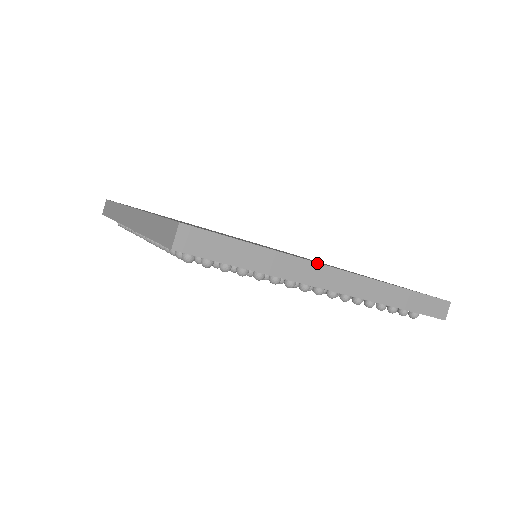
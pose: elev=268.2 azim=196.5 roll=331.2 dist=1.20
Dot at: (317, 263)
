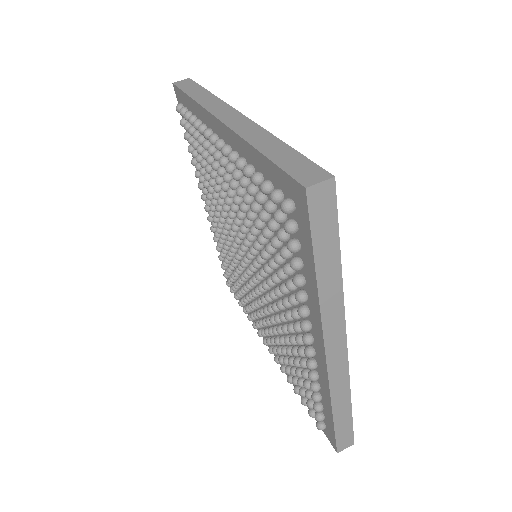
Dot at: (345, 321)
